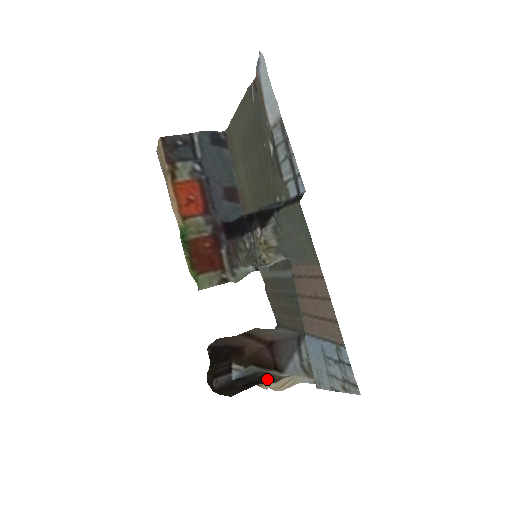
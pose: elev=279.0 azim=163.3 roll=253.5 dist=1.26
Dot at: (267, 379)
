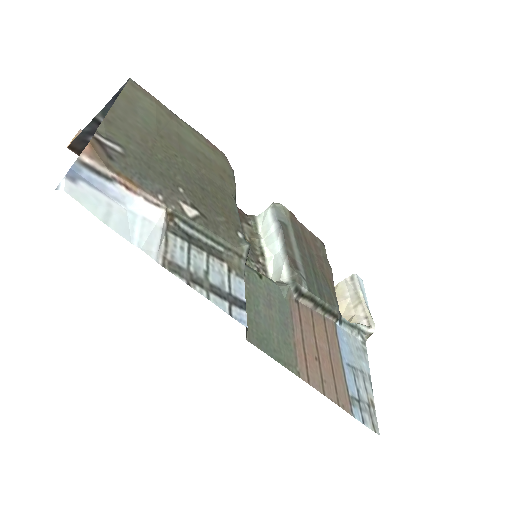
Dot at: occluded
